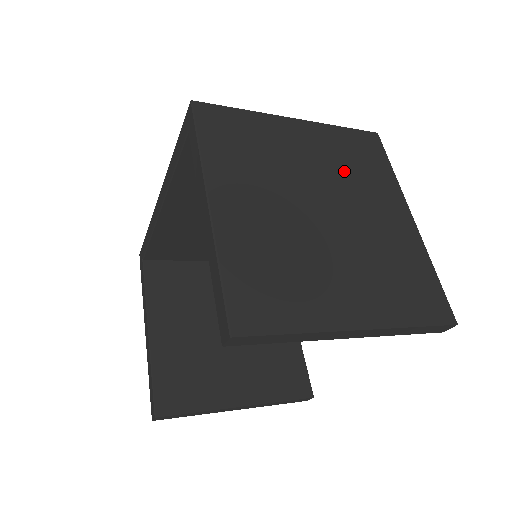
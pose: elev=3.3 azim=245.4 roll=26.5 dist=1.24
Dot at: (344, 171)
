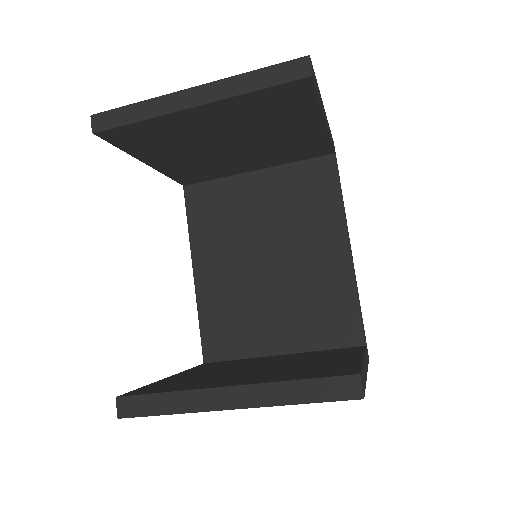
Dot at: occluded
